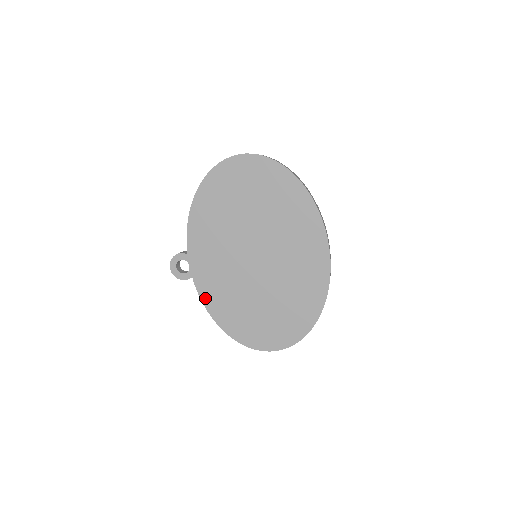
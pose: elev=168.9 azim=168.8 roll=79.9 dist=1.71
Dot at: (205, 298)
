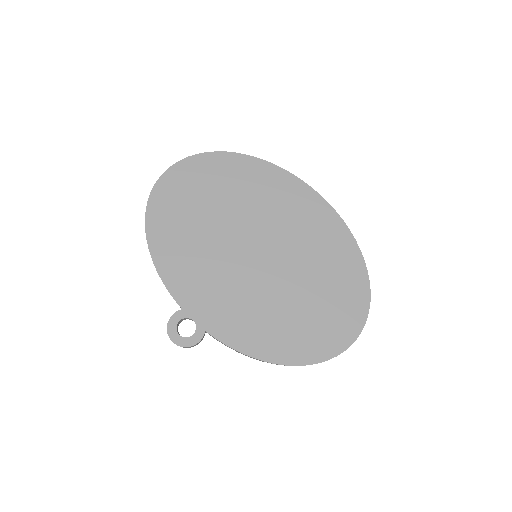
Dot at: (237, 344)
